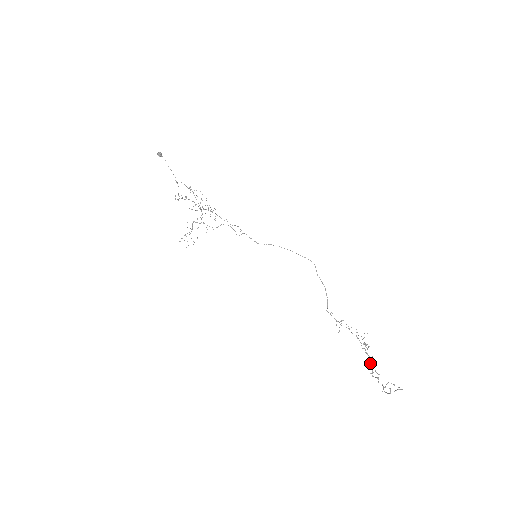
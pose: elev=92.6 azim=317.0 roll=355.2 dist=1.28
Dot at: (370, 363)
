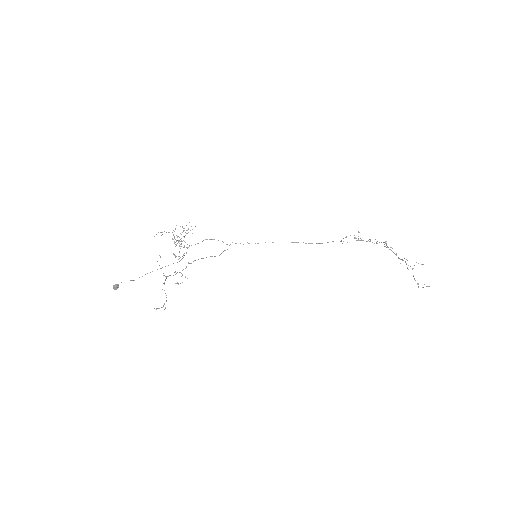
Dot at: occluded
